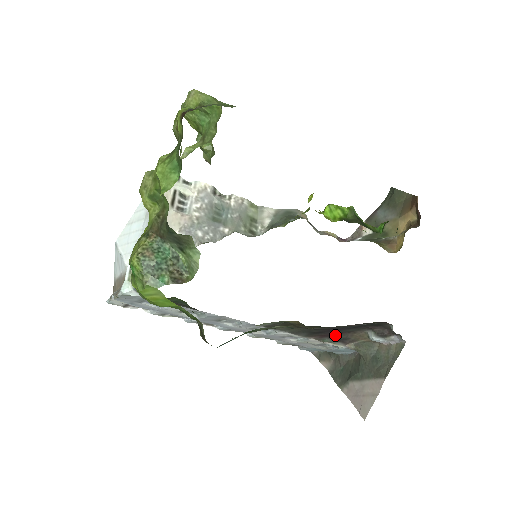
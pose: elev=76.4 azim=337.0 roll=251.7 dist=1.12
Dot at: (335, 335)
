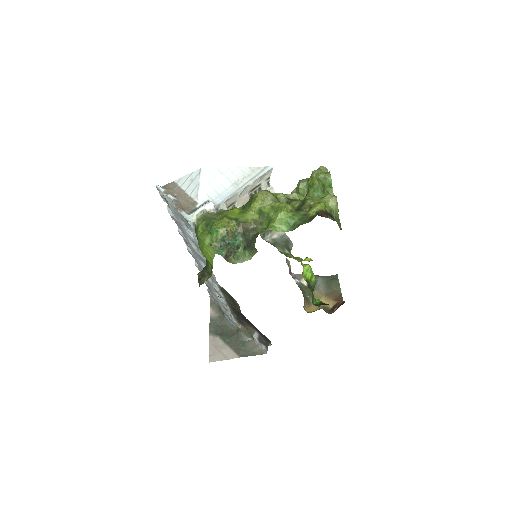
Dot at: (241, 318)
